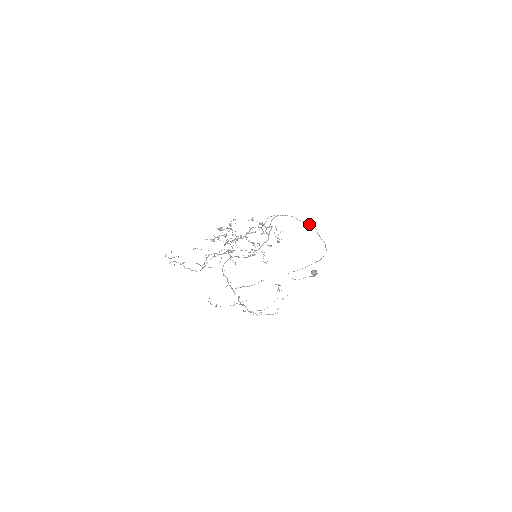
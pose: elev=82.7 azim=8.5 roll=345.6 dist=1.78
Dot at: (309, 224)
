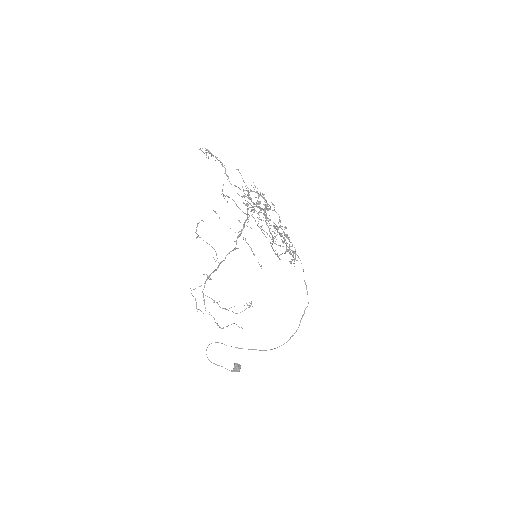
Dot at: occluded
